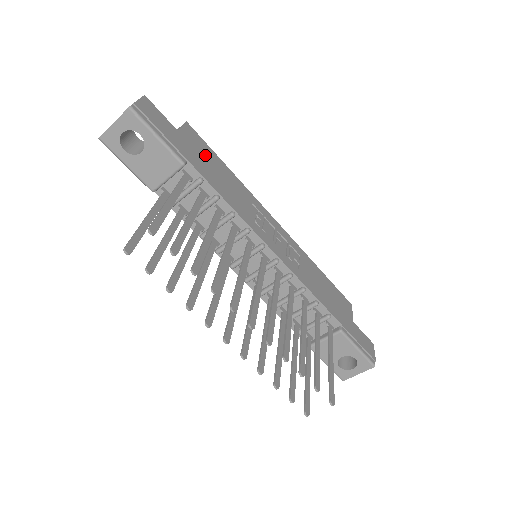
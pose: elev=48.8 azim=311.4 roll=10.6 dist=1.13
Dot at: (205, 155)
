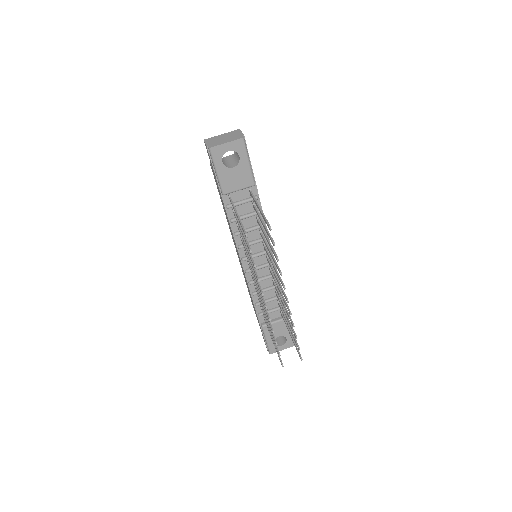
Dot at: occluded
